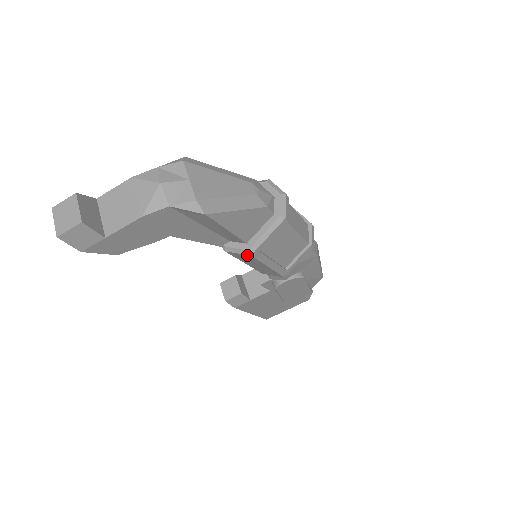
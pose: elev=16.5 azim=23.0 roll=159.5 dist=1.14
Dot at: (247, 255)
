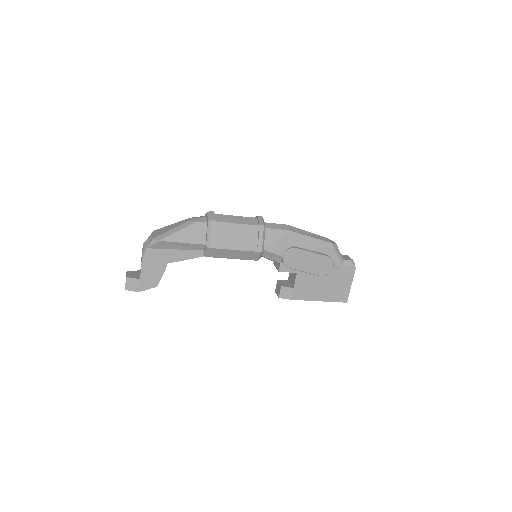
Dot at: (209, 250)
